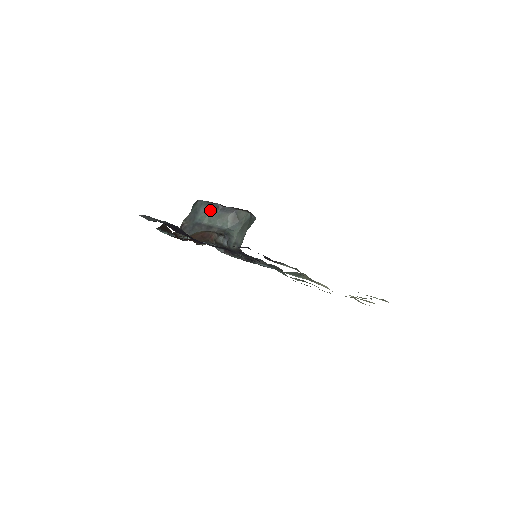
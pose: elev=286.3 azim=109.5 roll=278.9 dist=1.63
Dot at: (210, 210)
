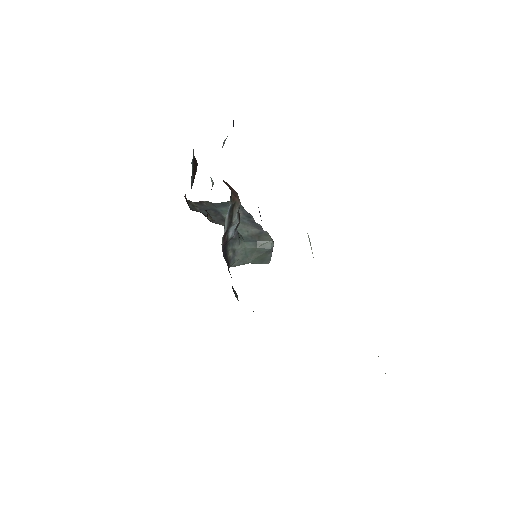
Dot at: occluded
